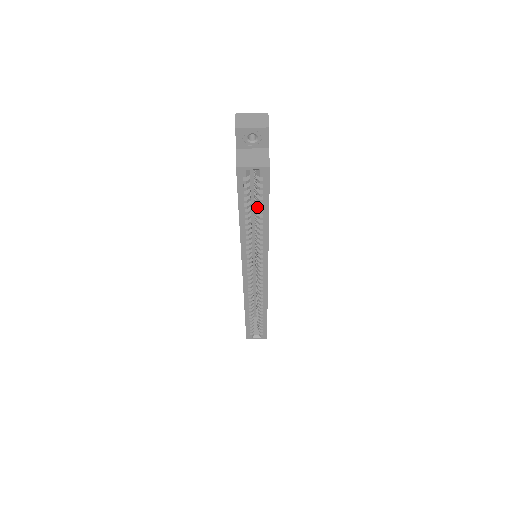
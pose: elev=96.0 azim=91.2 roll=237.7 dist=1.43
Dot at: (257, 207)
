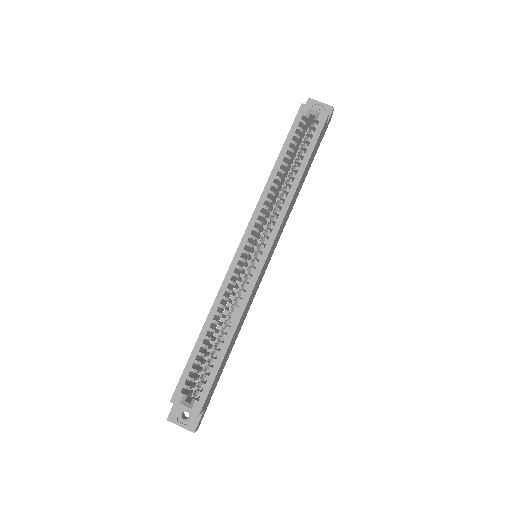
Dot at: (297, 161)
